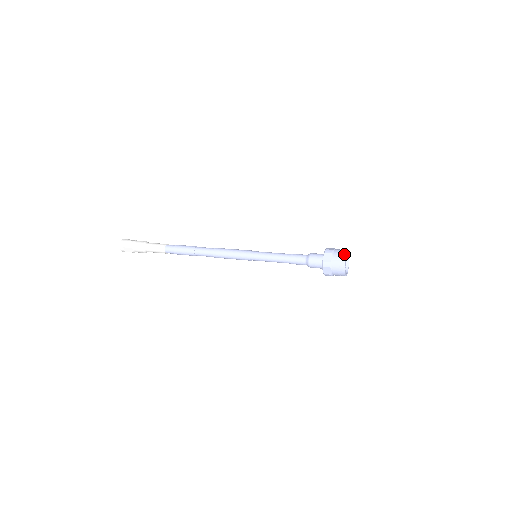
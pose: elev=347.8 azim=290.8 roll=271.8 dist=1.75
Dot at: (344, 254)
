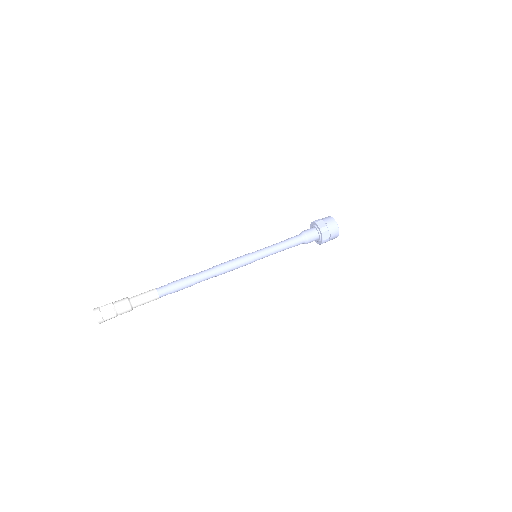
Dot at: (330, 217)
